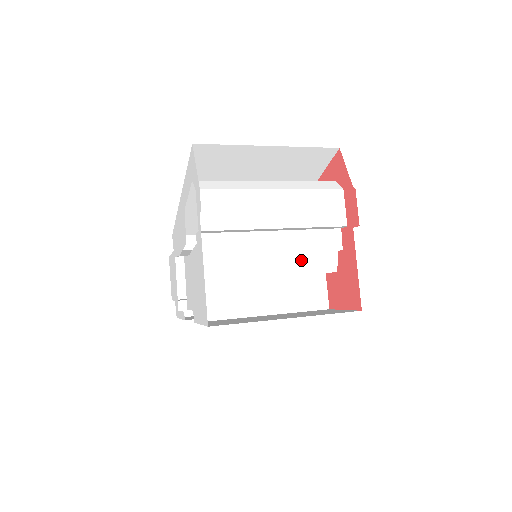
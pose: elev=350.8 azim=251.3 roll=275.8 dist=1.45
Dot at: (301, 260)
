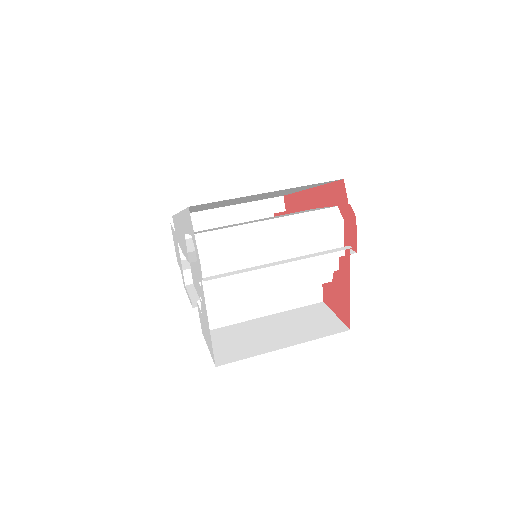
Dot at: (298, 280)
